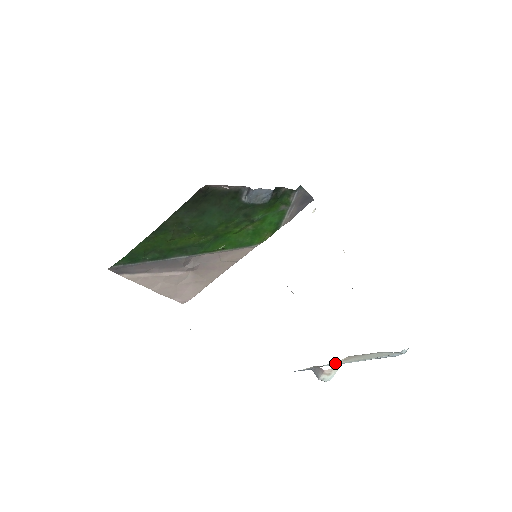
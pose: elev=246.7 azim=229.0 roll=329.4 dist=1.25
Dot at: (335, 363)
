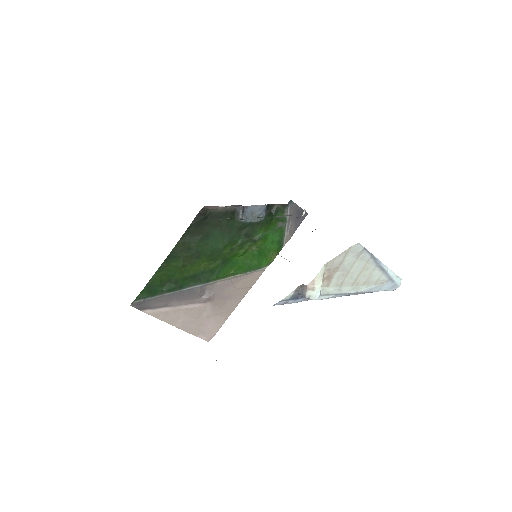
Dot at: (324, 291)
